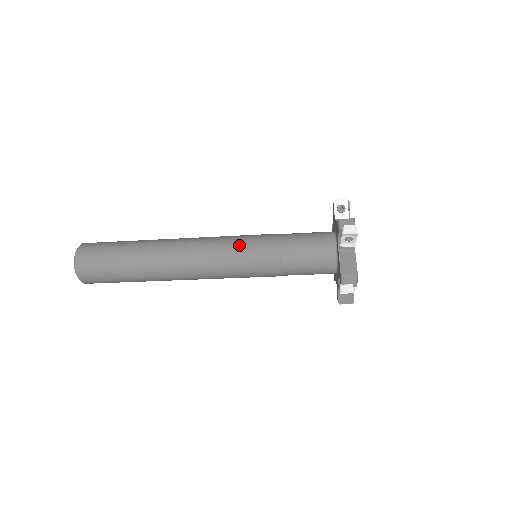
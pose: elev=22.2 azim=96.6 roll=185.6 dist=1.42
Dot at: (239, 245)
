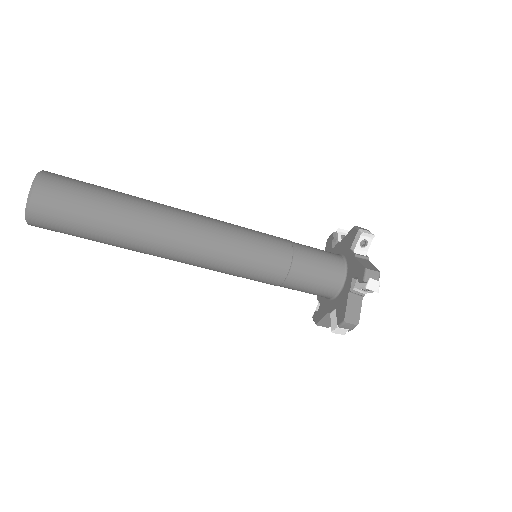
Dot at: (249, 249)
